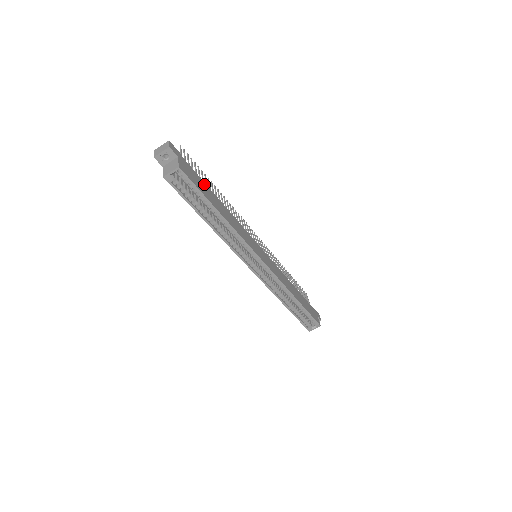
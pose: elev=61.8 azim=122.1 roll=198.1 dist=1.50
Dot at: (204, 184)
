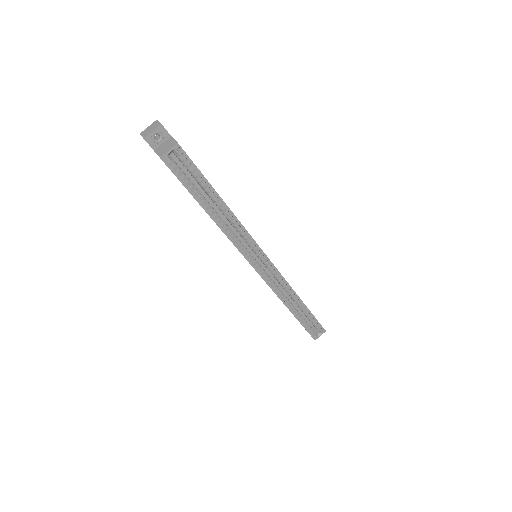
Dot at: occluded
